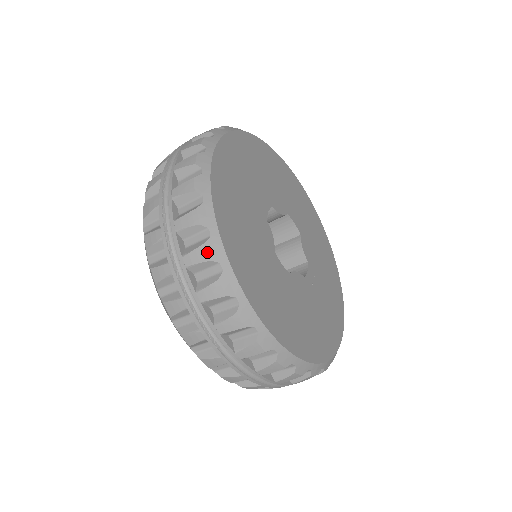
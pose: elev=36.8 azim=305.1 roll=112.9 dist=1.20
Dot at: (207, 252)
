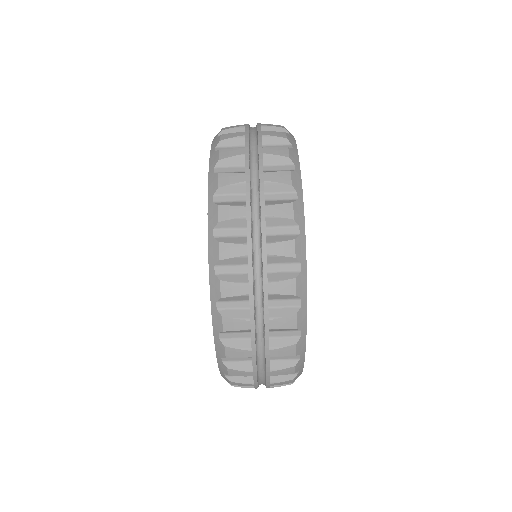
Dot at: (295, 248)
